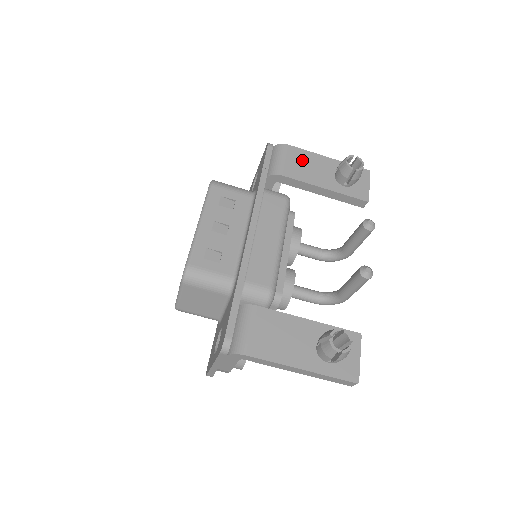
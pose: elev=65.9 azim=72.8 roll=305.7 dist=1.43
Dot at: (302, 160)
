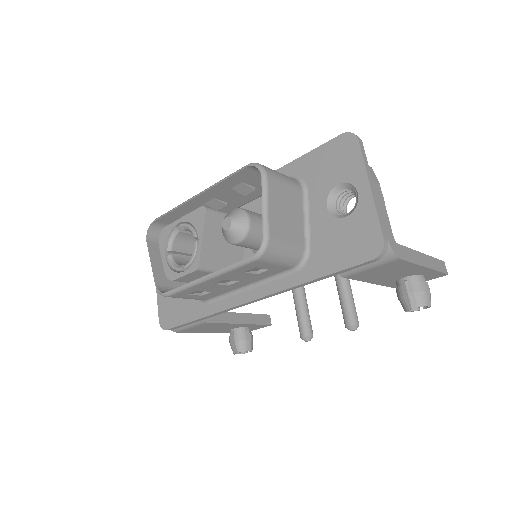
Dot at: (391, 270)
